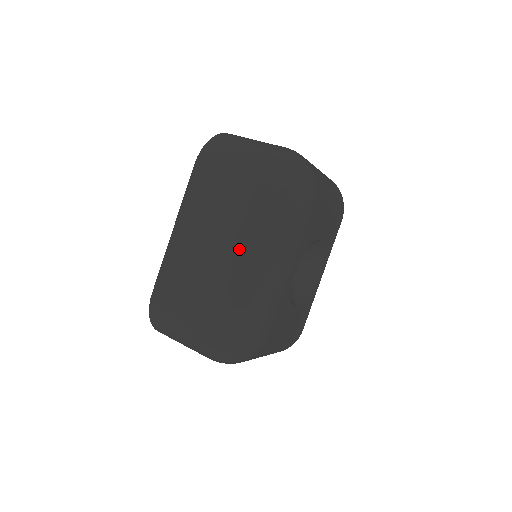
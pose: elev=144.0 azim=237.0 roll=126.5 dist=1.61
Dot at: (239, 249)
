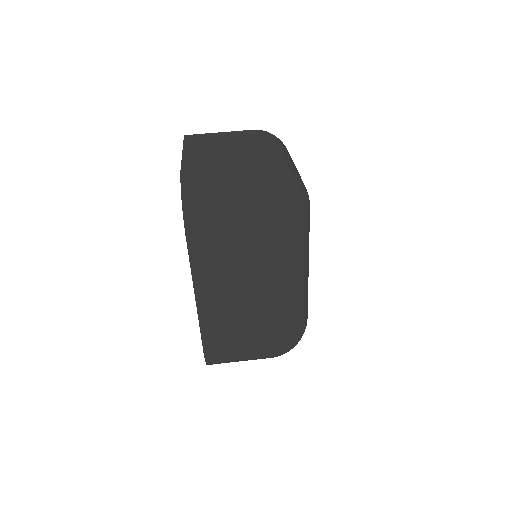
Dot at: (278, 288)
